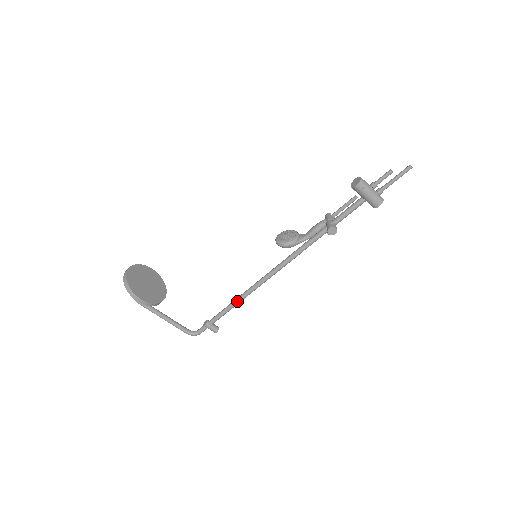
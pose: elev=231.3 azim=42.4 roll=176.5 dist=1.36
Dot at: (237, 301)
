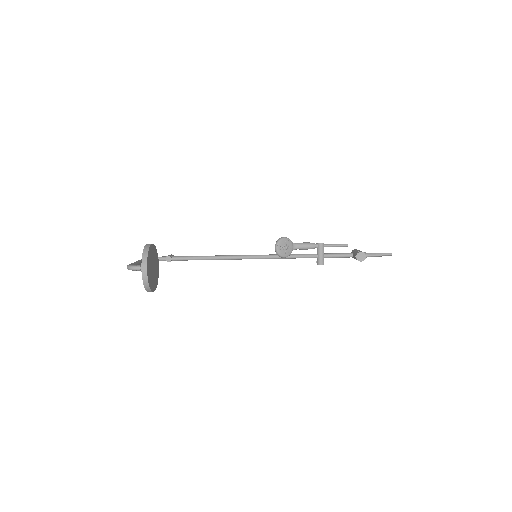
Dot at: occluded
